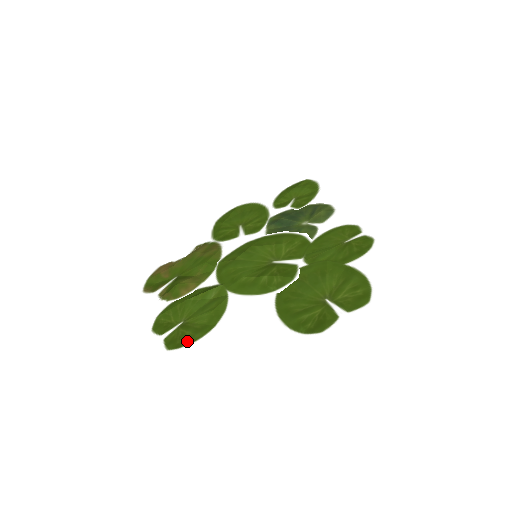
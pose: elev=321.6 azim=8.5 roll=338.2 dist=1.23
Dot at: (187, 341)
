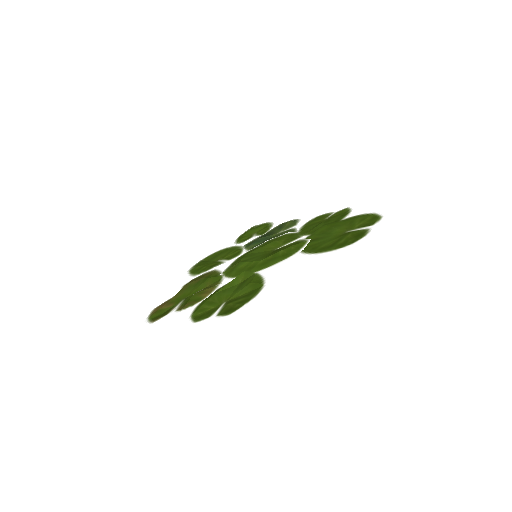
Dot at: (245, 301)
